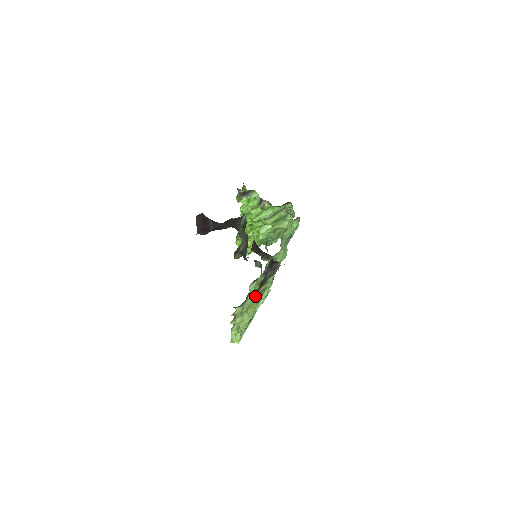
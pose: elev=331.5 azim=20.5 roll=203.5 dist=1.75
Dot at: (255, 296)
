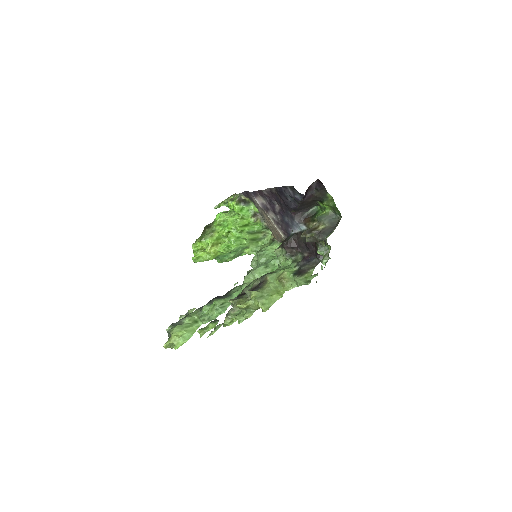
Dot at: (300, 279)
